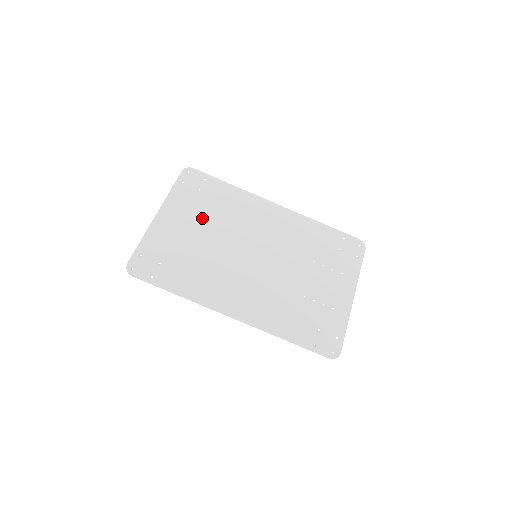
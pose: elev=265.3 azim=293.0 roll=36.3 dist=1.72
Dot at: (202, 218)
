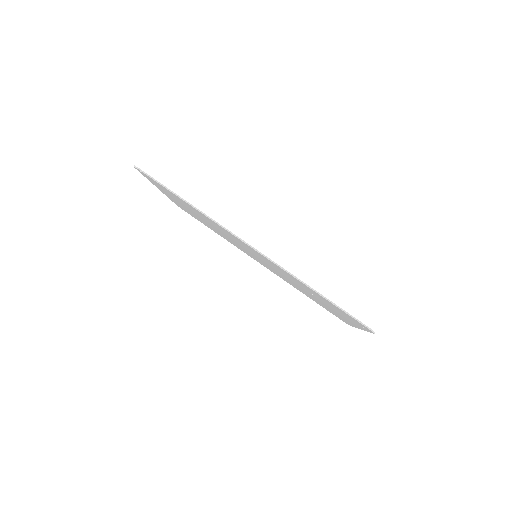
Dot at: occluded
